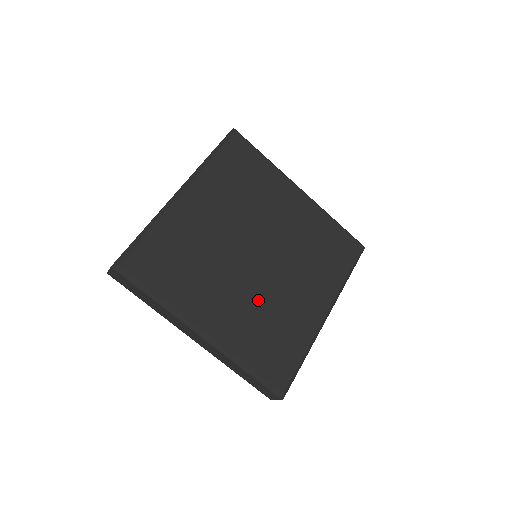
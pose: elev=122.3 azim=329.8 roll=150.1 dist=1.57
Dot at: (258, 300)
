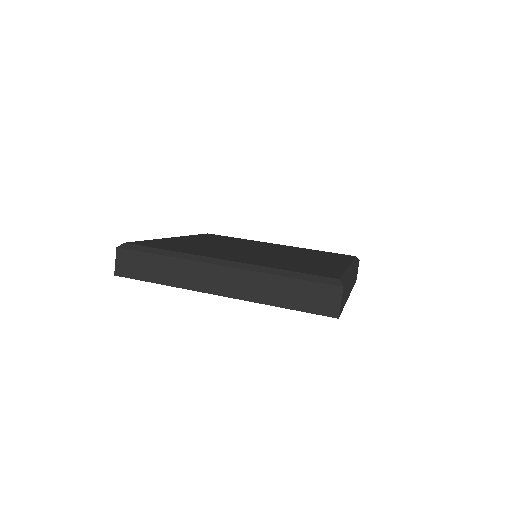
Dot at: (271, 258)
